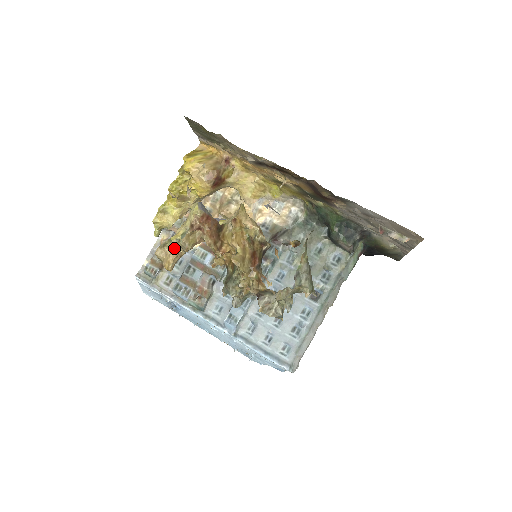
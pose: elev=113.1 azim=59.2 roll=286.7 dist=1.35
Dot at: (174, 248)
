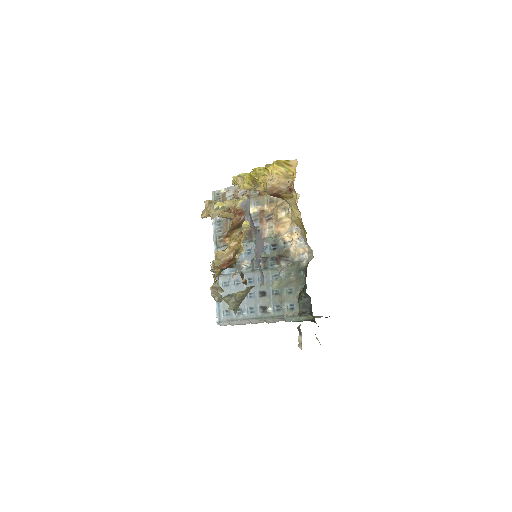
Dot at: (211, 210)
